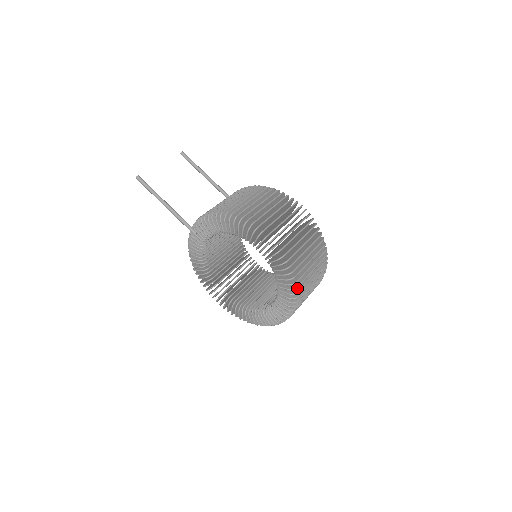
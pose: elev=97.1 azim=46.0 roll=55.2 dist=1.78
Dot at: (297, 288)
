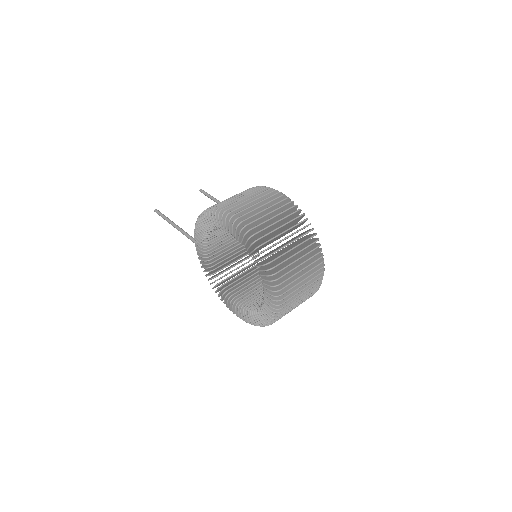
Dot at: (274, 265)
